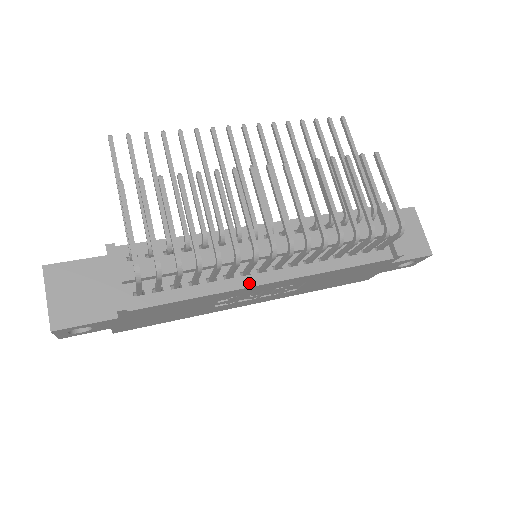
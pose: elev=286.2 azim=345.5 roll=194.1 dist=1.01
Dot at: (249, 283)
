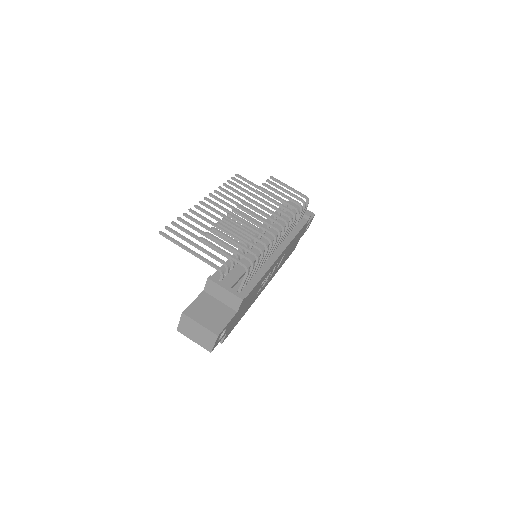
Dot at: (273, 261)
